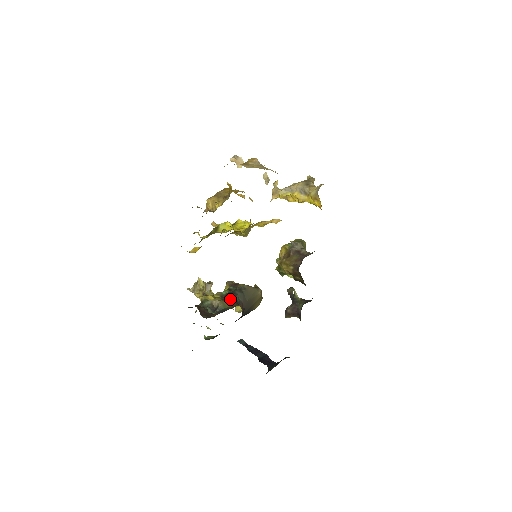
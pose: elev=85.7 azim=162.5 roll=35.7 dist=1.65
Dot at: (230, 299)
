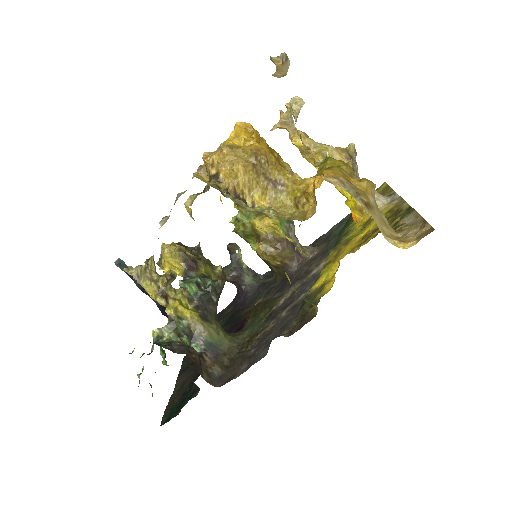
Dot at: (211, 316)
